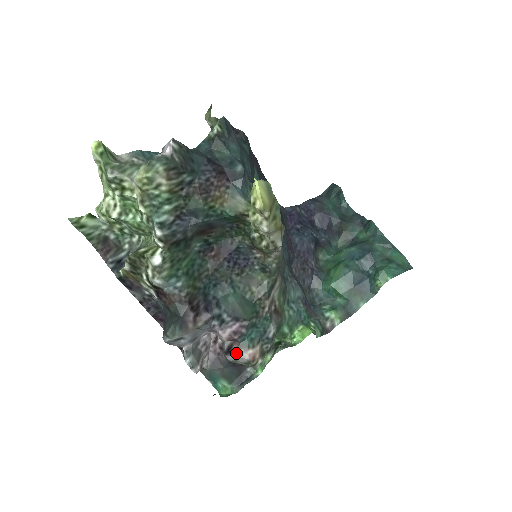
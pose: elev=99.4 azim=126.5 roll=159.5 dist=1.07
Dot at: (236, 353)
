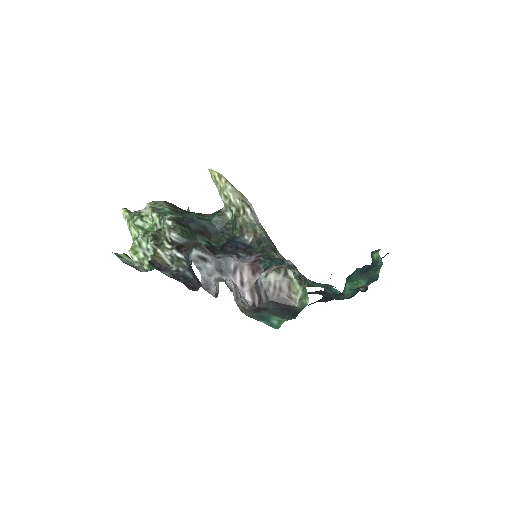
Dot at: (264, 271)
